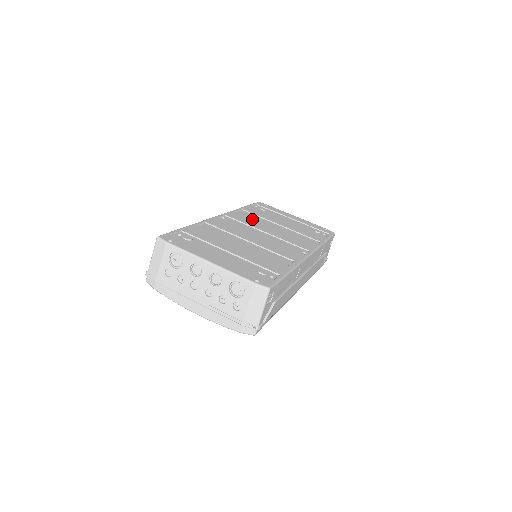
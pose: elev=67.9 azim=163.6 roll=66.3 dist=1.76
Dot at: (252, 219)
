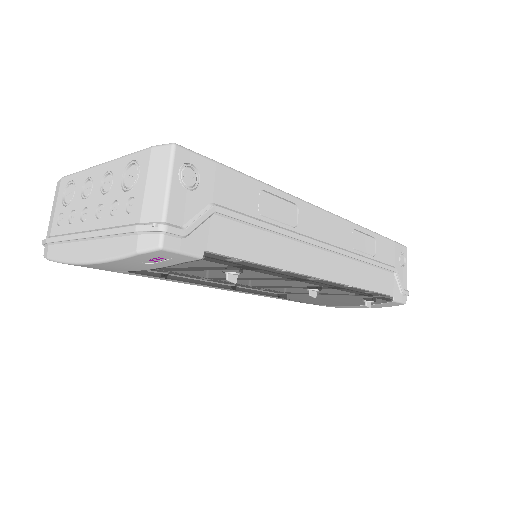
Dot at: occluded
